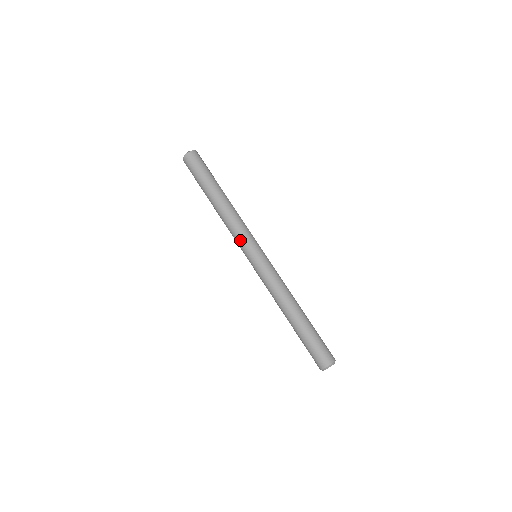
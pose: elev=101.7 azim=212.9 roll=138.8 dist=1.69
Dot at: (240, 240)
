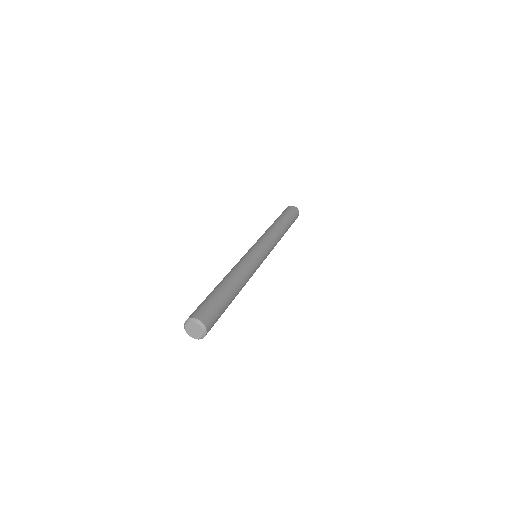
Dot at: (260, 239)
